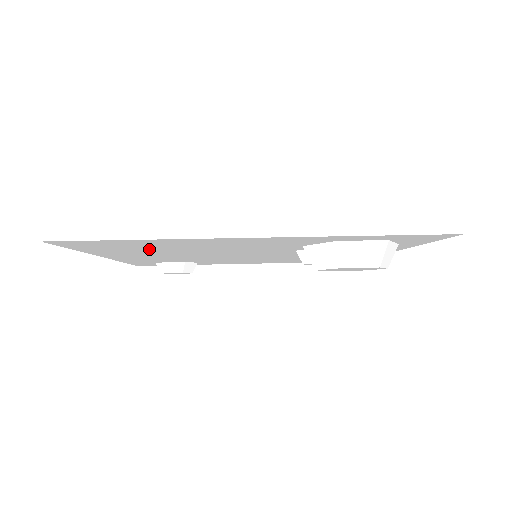
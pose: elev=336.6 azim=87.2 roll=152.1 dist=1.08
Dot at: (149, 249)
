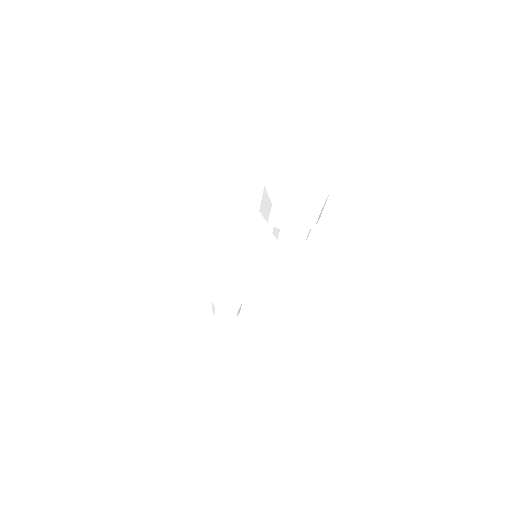
Dot at: (164, 239)
